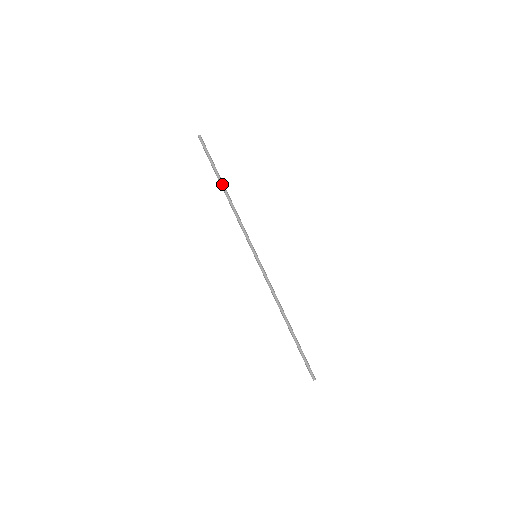
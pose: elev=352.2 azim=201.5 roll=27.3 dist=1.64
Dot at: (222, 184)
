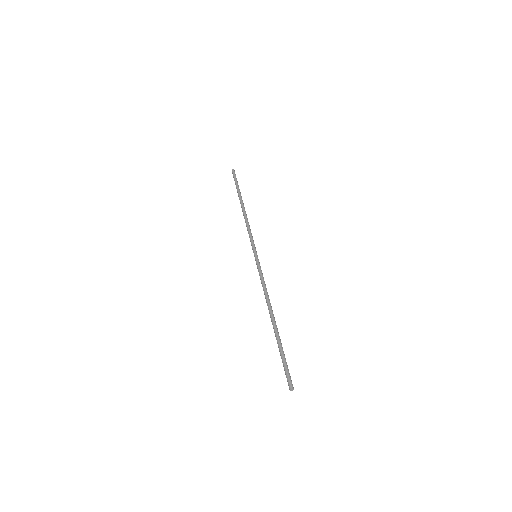
Dot at: (240, 201)
